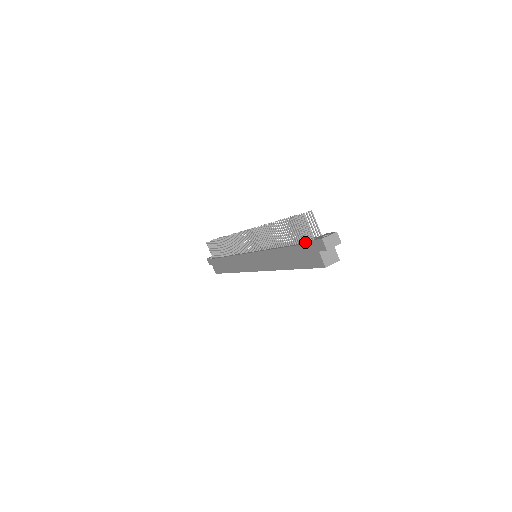
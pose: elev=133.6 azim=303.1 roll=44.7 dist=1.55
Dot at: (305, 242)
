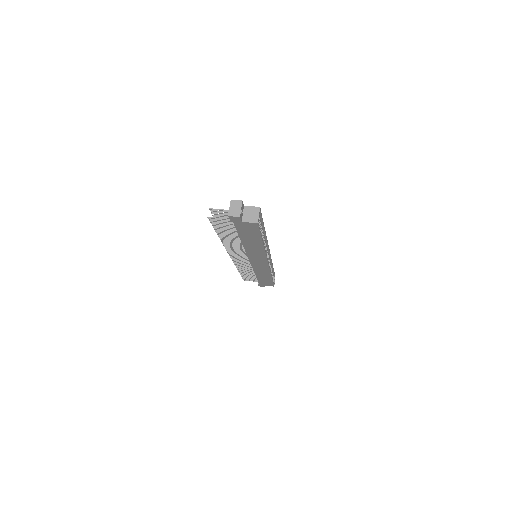
Dot at: occluded
